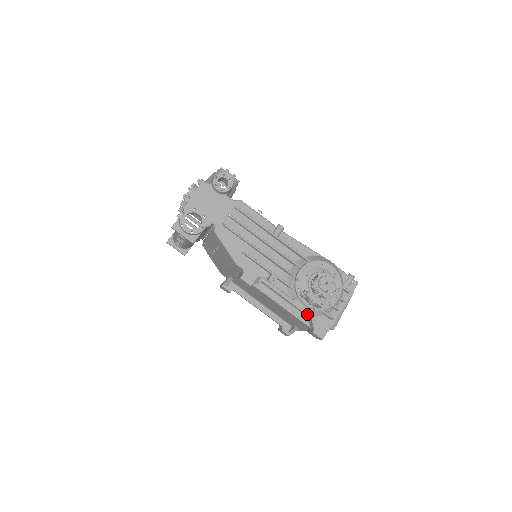
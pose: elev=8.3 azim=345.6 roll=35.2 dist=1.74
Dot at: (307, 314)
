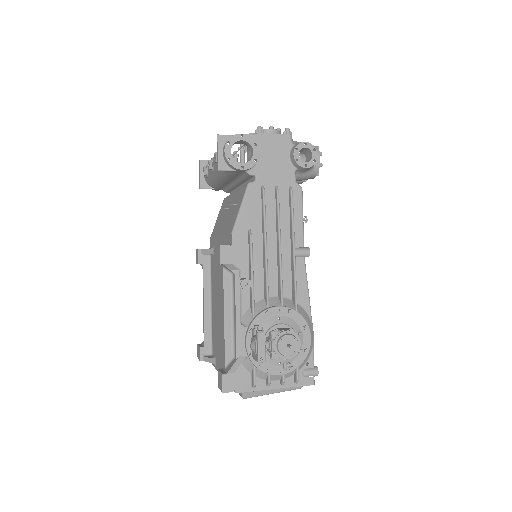
Dot at: (237, 352)
